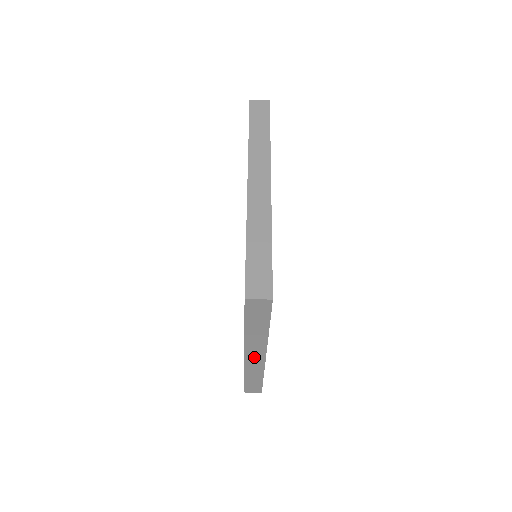
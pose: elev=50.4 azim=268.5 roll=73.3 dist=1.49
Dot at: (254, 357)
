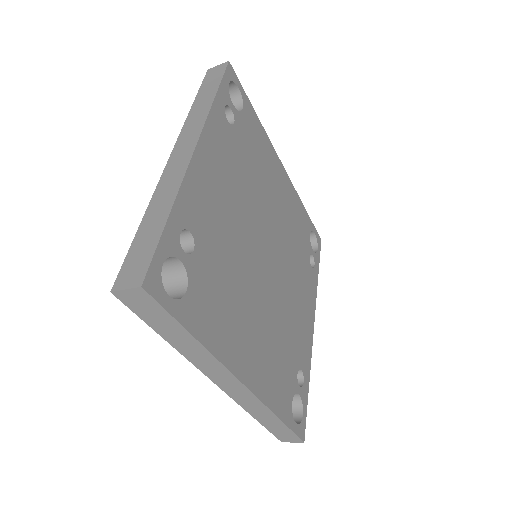
Dot at: (230, 386)
